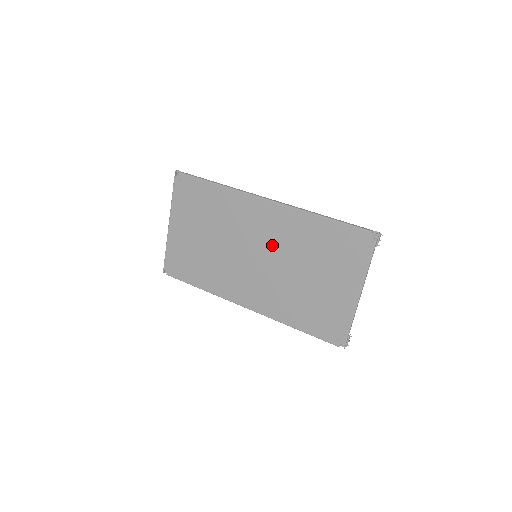
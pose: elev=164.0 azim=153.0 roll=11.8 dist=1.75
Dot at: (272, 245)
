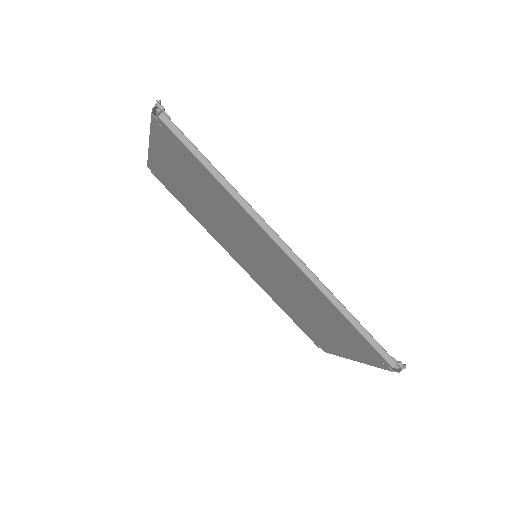
Dot at: (276, 270)
